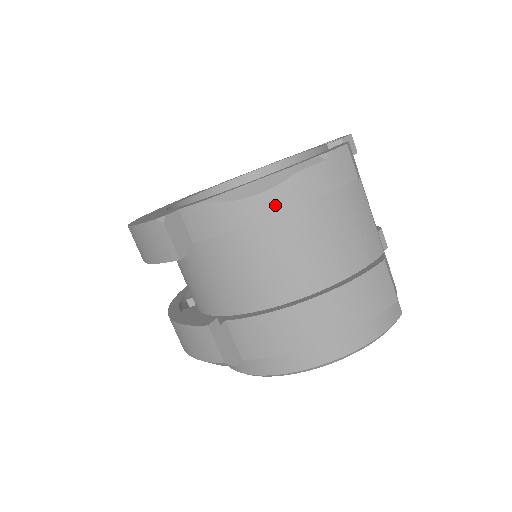
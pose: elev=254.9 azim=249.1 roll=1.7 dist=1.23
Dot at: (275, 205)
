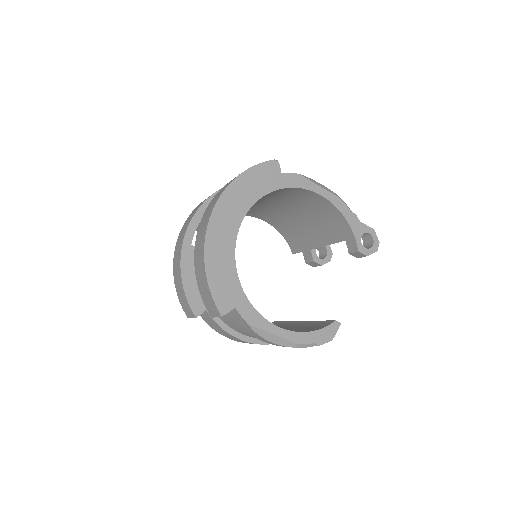
Dot at: (273, 344)
